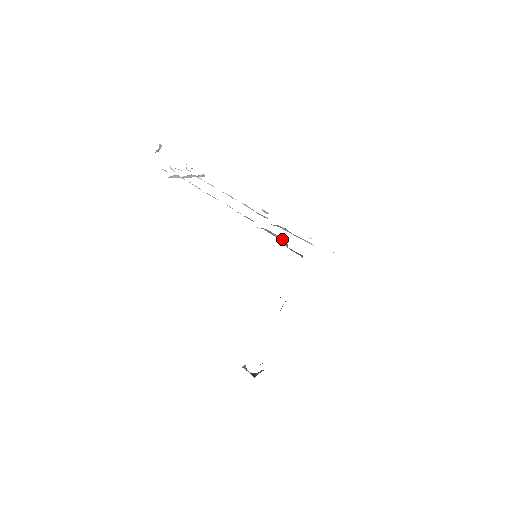
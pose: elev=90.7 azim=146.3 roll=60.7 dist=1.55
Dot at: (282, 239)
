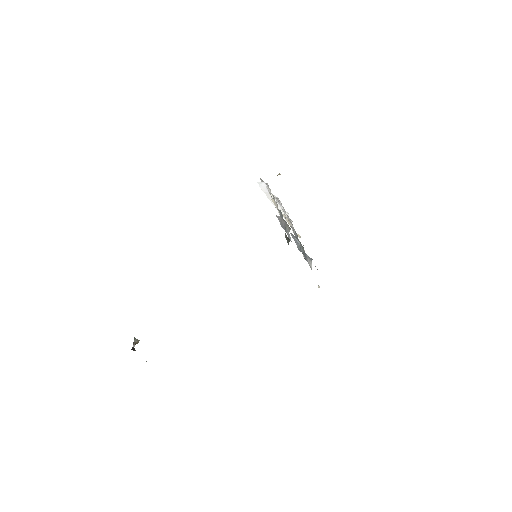
Dot at: (289, 230)
